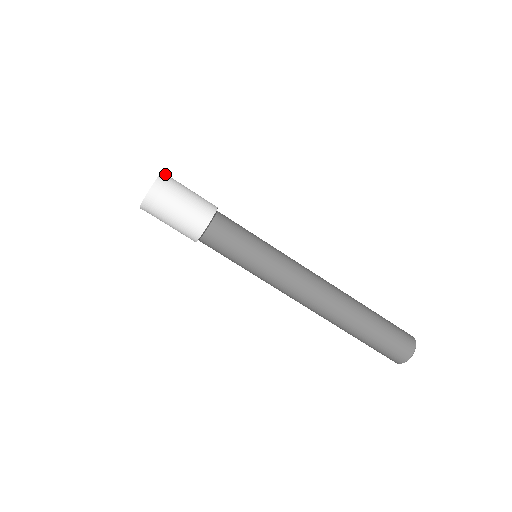
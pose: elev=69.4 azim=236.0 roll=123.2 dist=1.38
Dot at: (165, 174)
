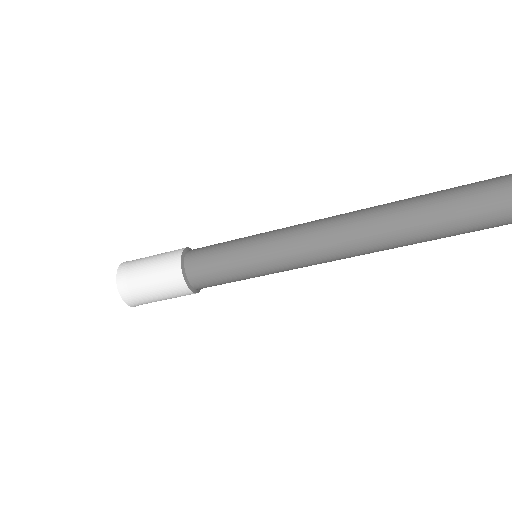
Dot at: (120, 280)
